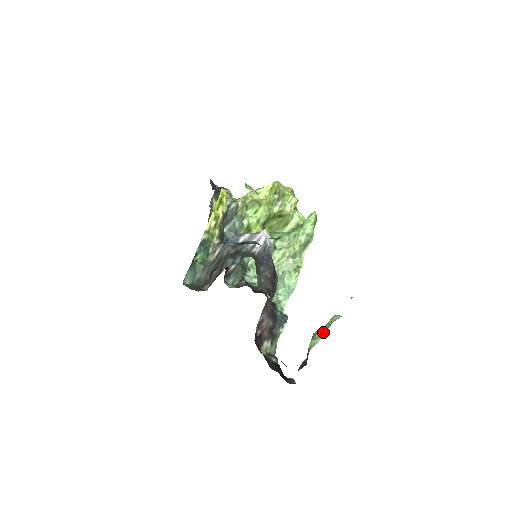
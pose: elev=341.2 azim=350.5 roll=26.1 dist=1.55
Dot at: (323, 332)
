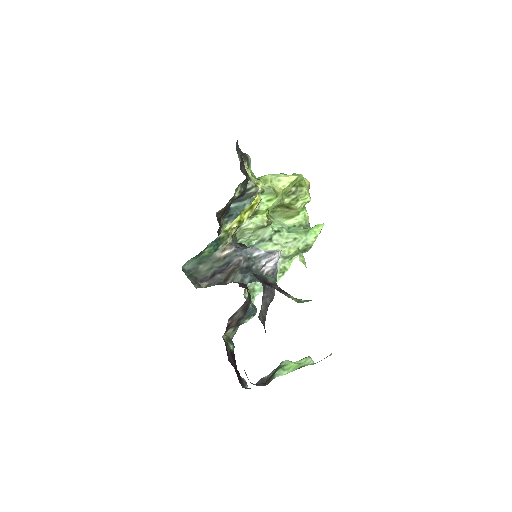
Dot at: (293, 368)
